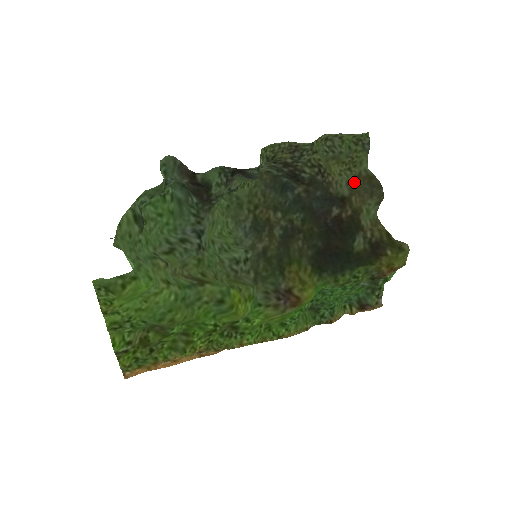
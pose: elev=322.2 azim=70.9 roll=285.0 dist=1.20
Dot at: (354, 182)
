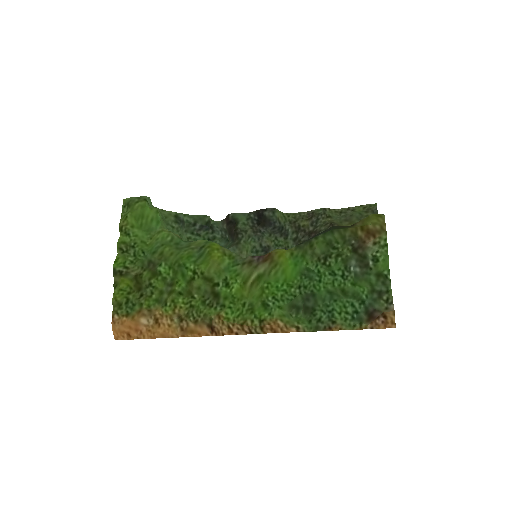
Dot at: occluded
